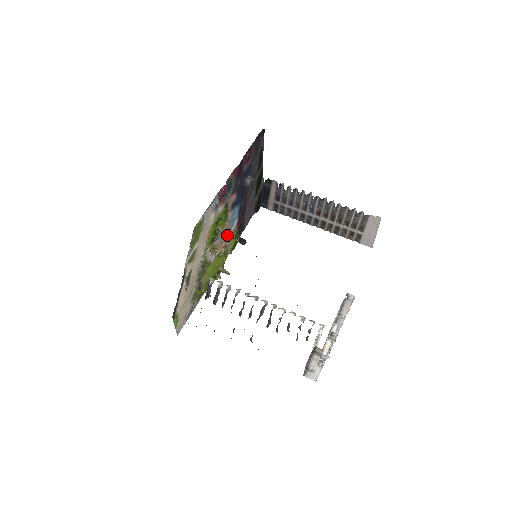
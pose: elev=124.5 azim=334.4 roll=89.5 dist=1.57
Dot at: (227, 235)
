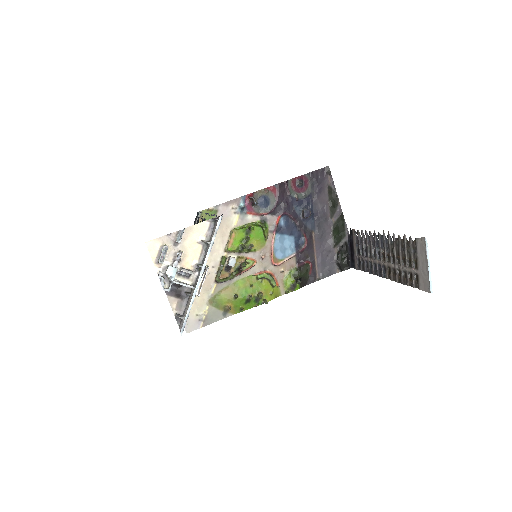
Dot at: (274, 262)
